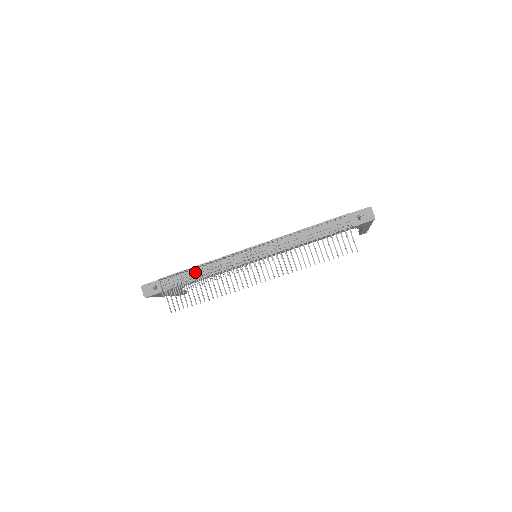
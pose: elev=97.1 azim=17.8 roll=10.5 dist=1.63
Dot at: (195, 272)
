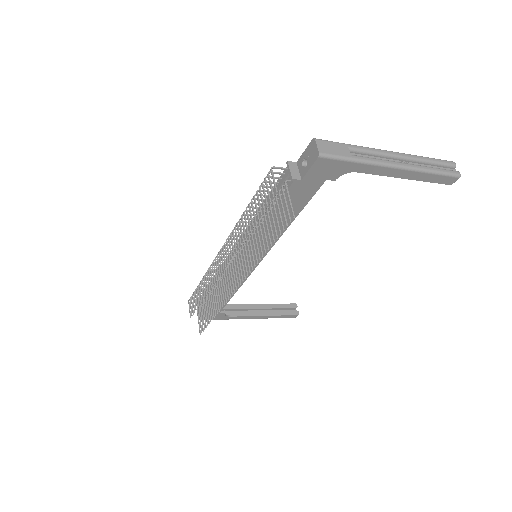
Dot at: occluded
